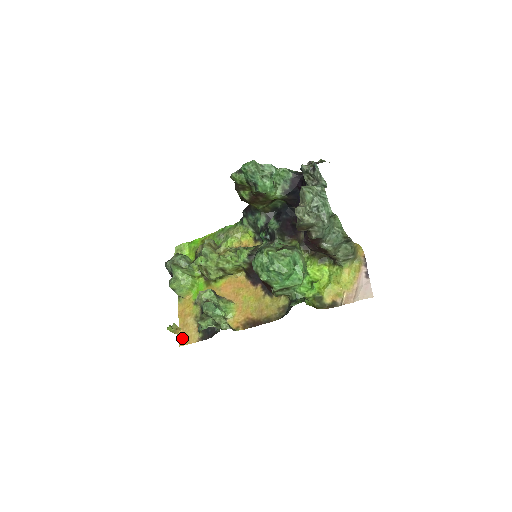
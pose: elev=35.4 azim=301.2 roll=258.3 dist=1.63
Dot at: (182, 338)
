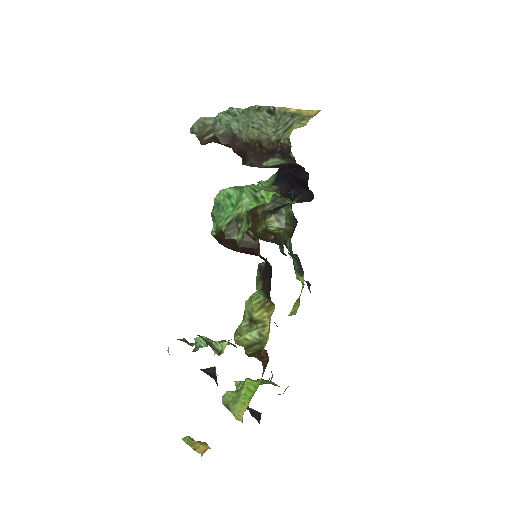
Dot at: occluded
